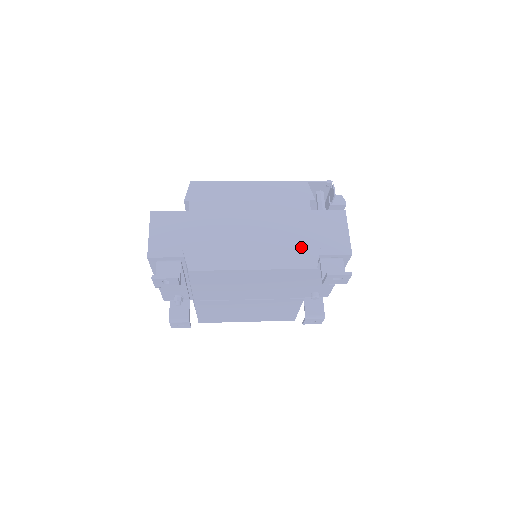
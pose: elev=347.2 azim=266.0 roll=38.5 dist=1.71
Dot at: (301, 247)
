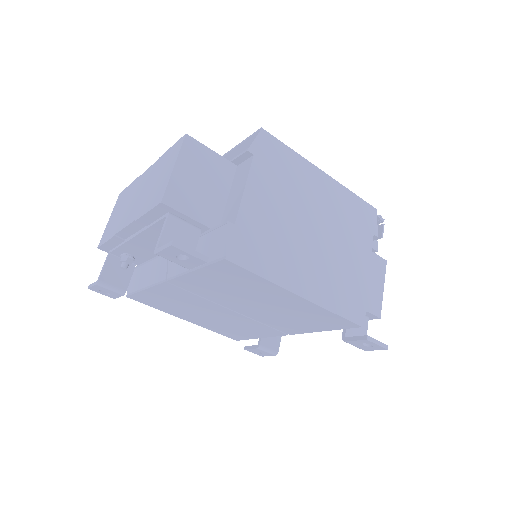
Dot at: (353, 291)
